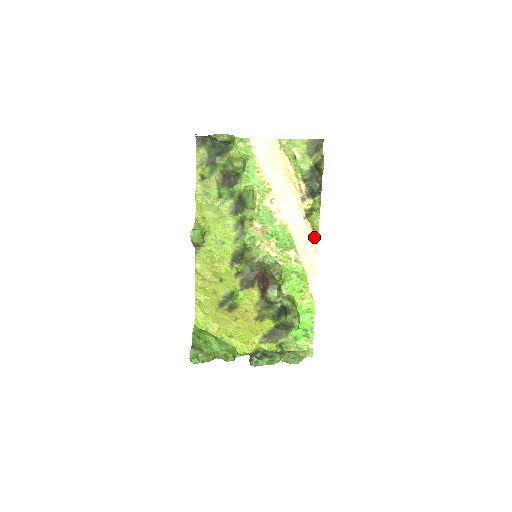
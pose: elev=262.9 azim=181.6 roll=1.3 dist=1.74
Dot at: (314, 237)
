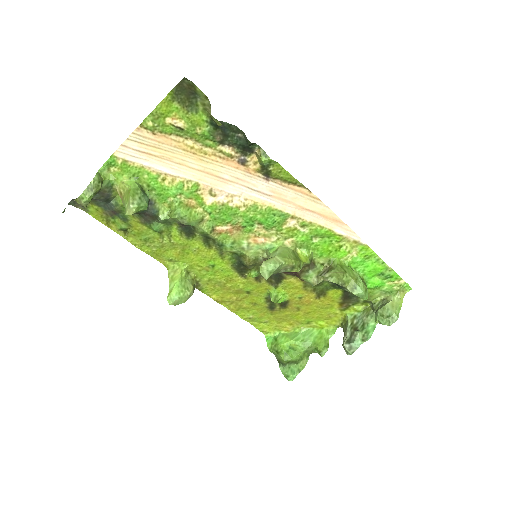
Dot at: (299, 188)
